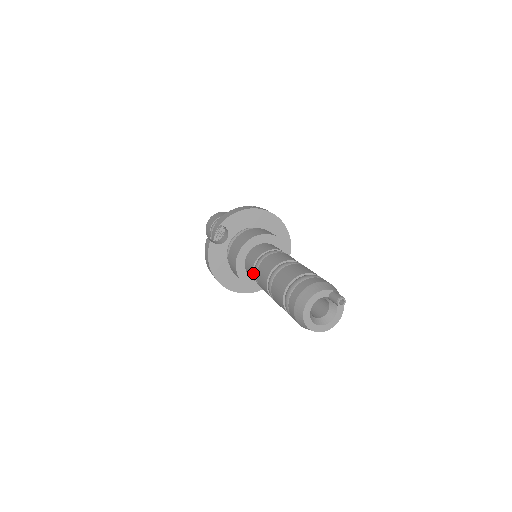
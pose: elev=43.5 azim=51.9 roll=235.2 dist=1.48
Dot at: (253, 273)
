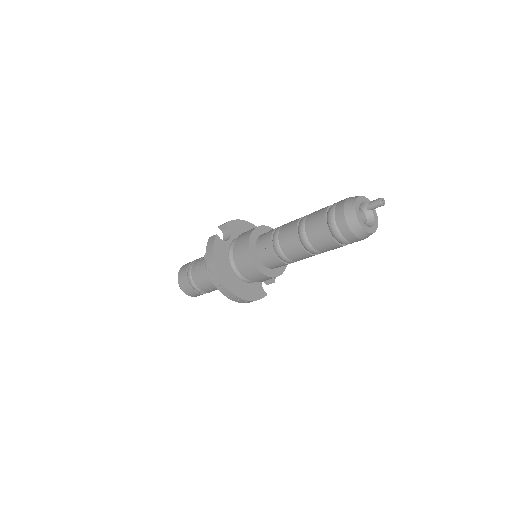
Dot at: (271, 241)
